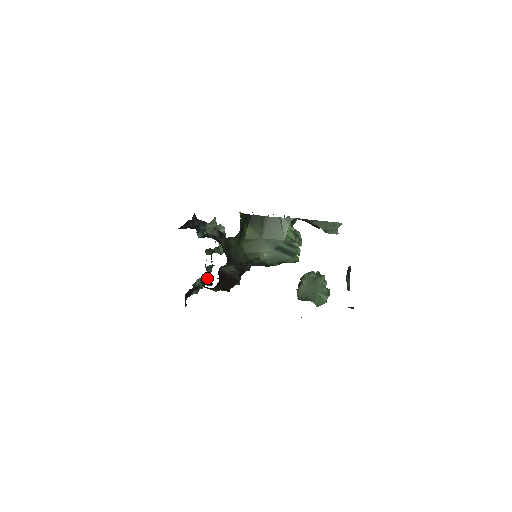
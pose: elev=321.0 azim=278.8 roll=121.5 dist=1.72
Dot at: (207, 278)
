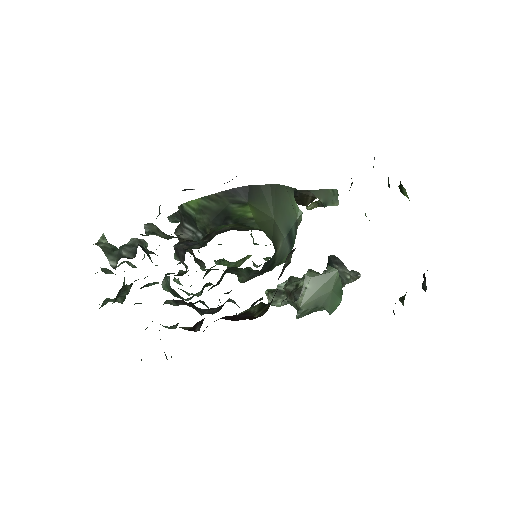
Dot at: occluded
